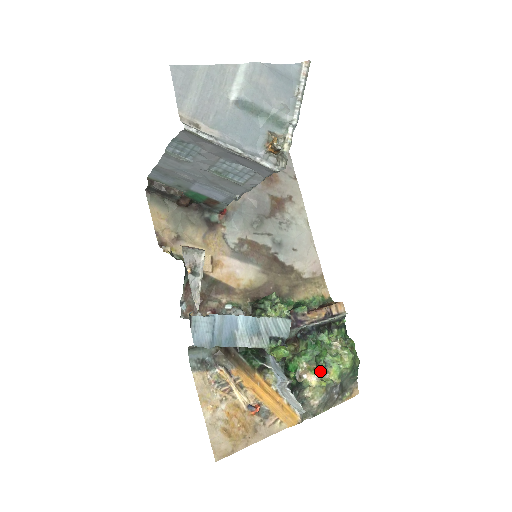
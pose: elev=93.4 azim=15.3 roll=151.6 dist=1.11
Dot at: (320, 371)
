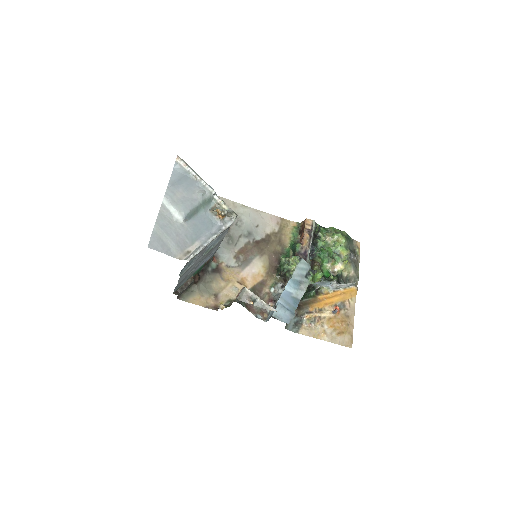
Dot at: (338, 259)
